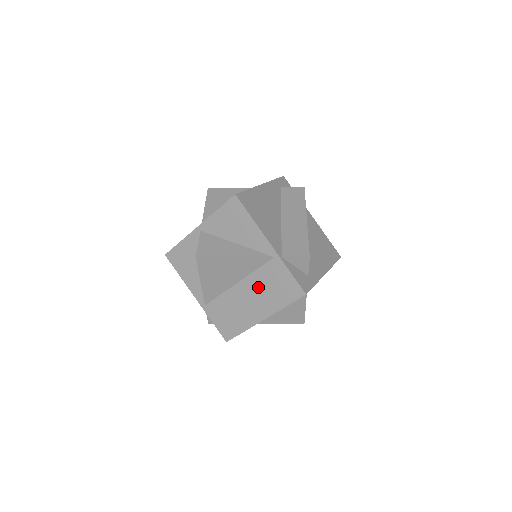
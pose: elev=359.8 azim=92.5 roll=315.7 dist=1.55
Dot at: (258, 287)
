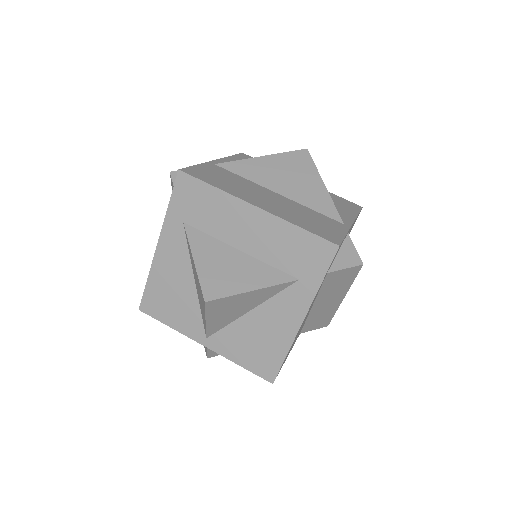
Dot at: occluded
